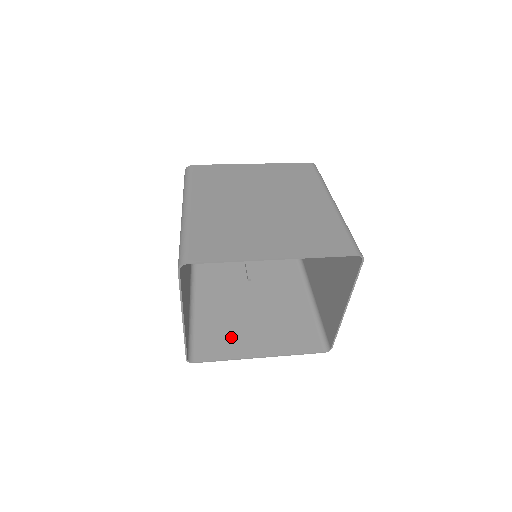
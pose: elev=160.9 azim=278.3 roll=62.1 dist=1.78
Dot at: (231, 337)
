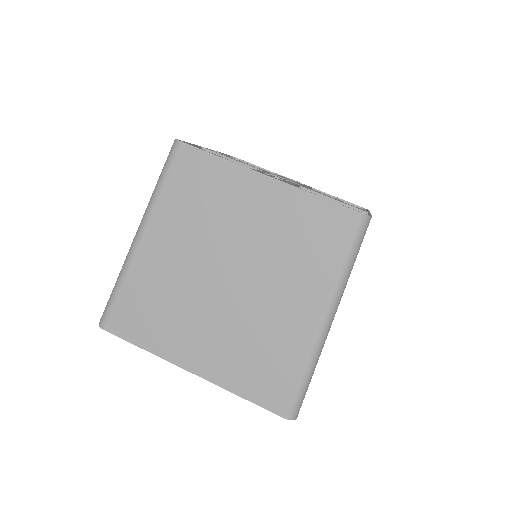
Dot at: occluded
